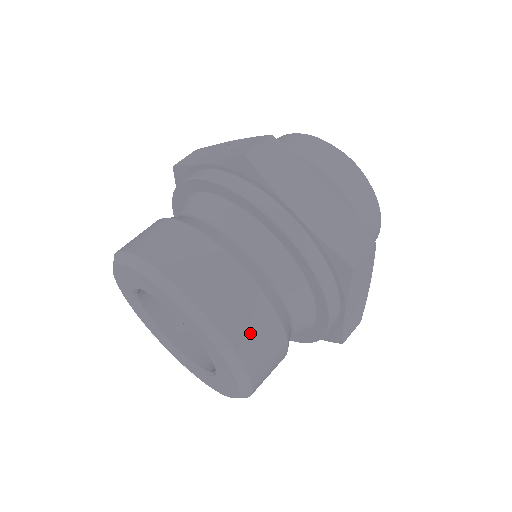
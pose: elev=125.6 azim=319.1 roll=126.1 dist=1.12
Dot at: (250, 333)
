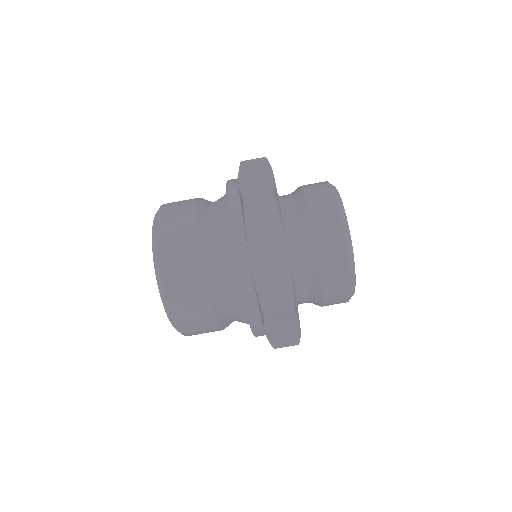
Dot at: (185, 307)
